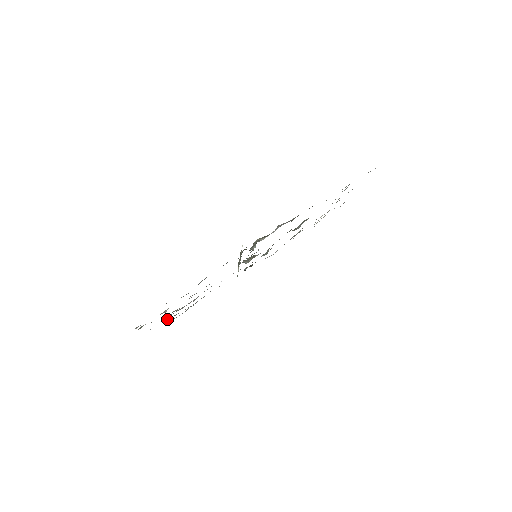
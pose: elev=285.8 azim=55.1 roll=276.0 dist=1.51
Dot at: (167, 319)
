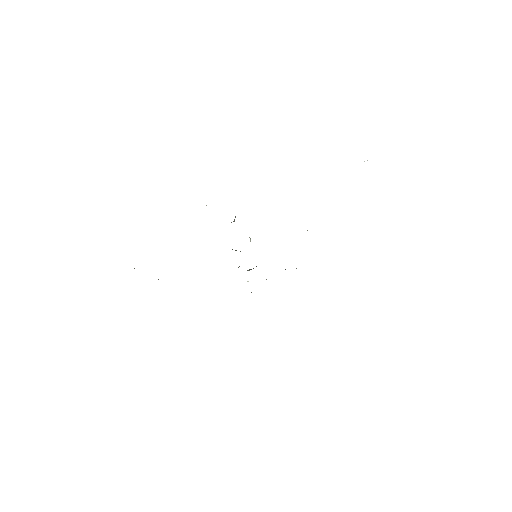
Dot at: occluded
